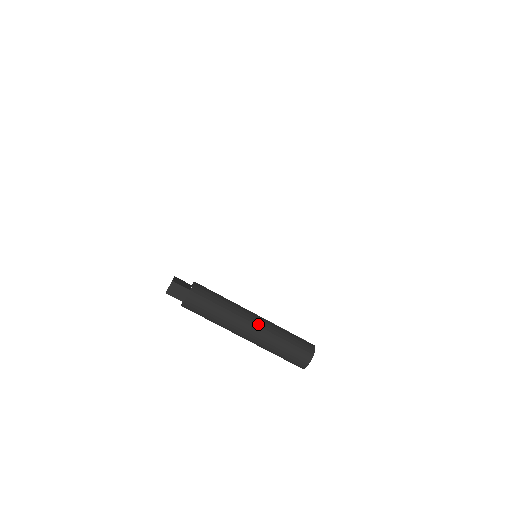
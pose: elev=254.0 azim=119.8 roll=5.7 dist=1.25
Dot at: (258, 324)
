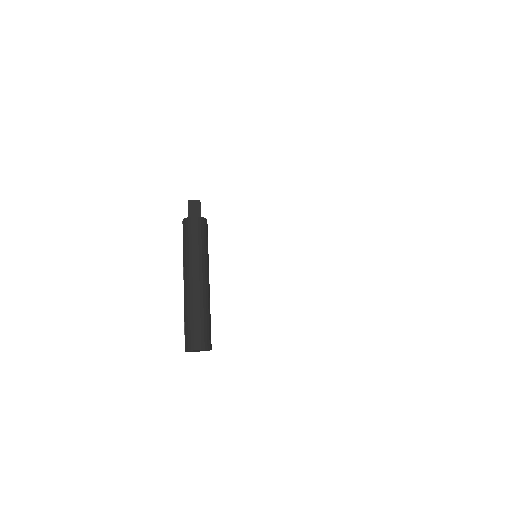
Dot at: (204, 285)
